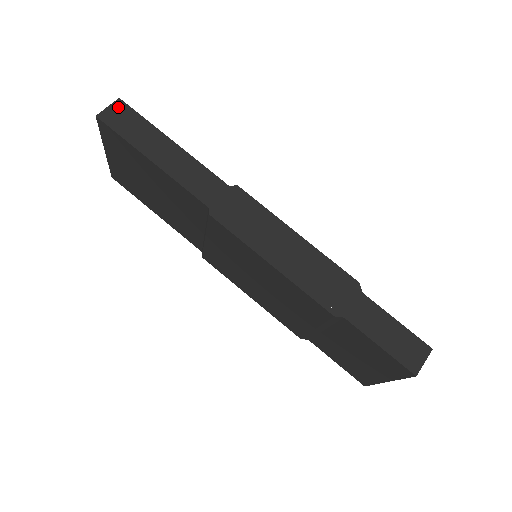
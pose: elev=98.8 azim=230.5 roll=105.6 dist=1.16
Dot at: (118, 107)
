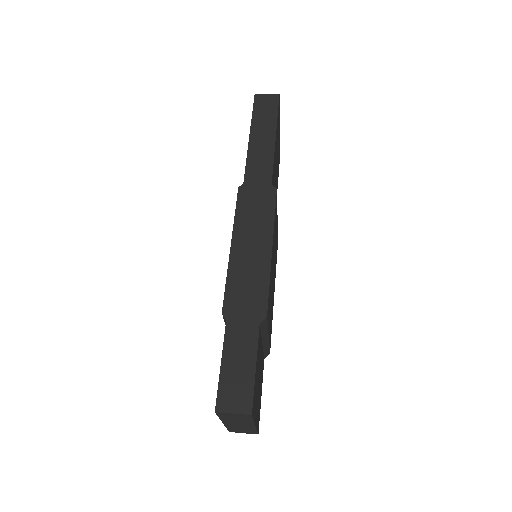
Dot at: (272, 98)
